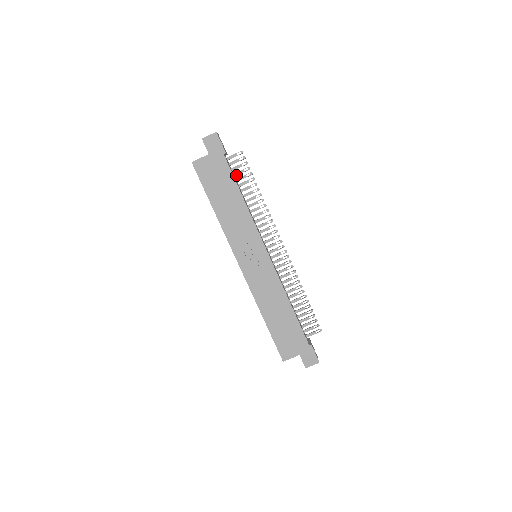
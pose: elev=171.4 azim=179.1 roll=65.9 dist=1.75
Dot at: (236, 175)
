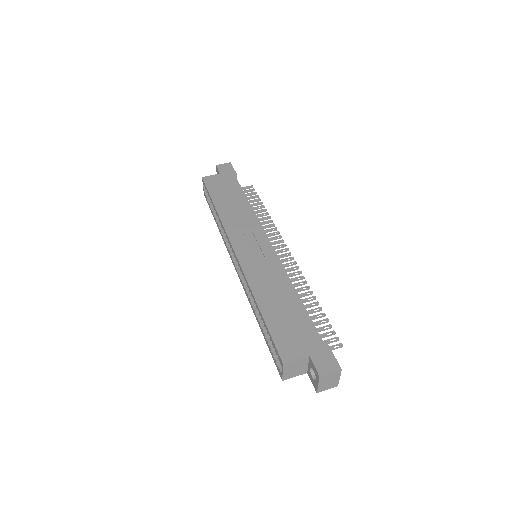
Dot at: occluded
